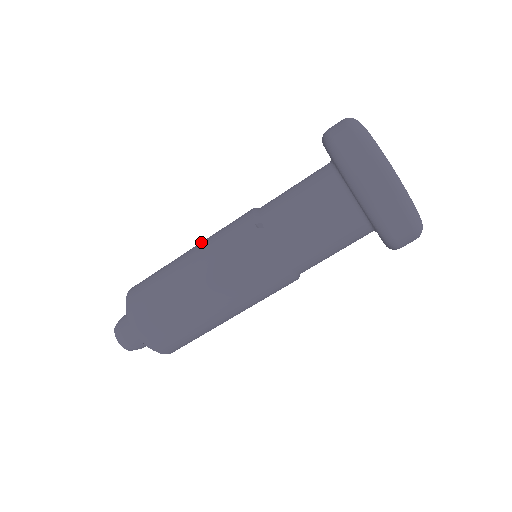
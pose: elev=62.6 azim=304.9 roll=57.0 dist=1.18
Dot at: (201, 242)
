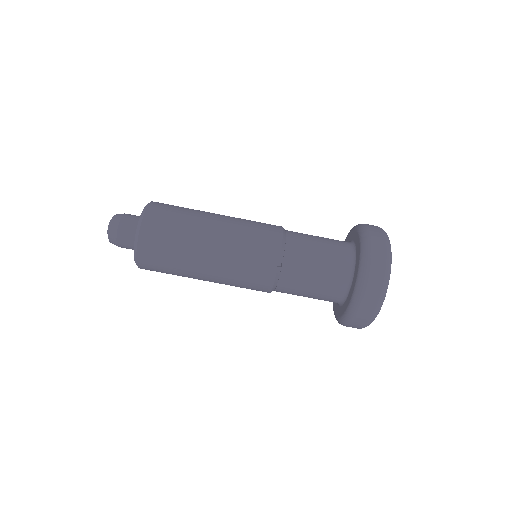
Dot at: (228, 228)
